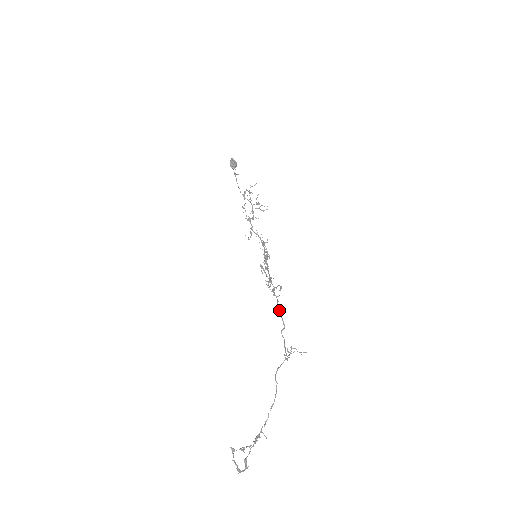
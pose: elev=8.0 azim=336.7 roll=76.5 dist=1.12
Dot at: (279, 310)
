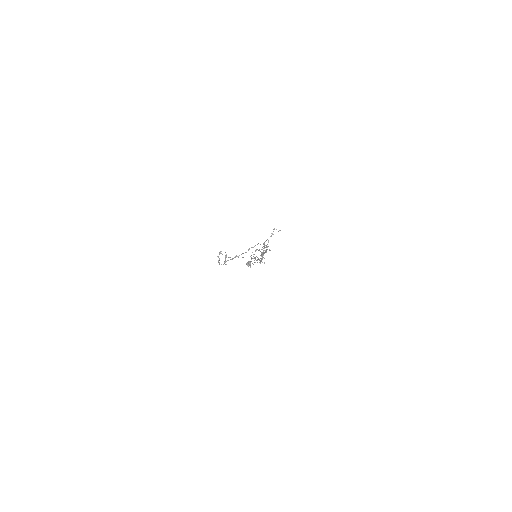
Dot at: (267, 246)
